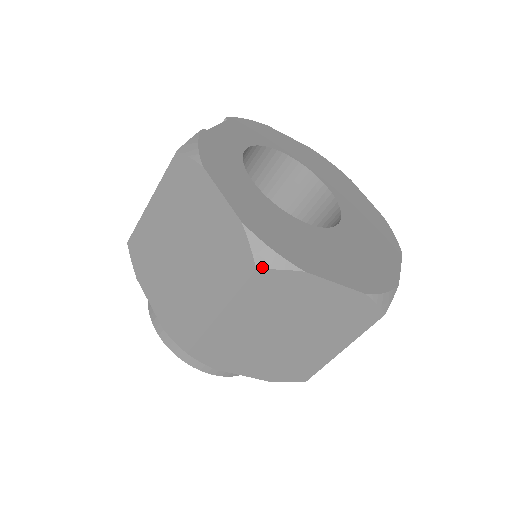
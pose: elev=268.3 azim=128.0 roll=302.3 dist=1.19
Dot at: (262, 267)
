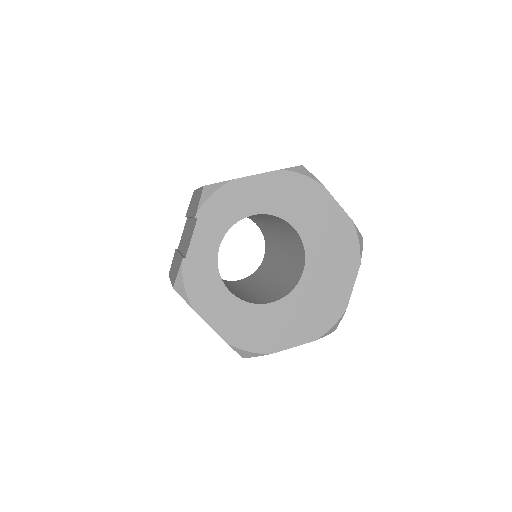
Dot at: (246, 357)
